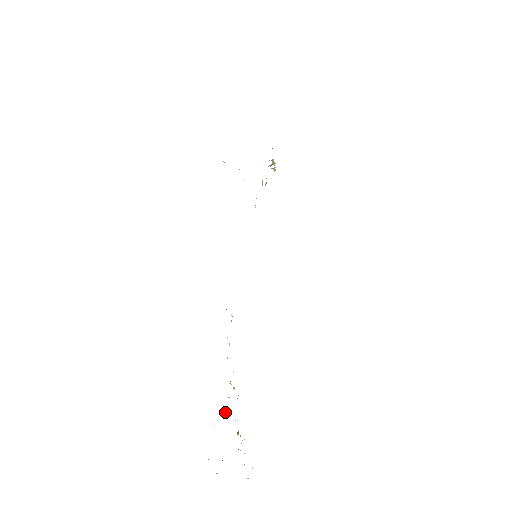
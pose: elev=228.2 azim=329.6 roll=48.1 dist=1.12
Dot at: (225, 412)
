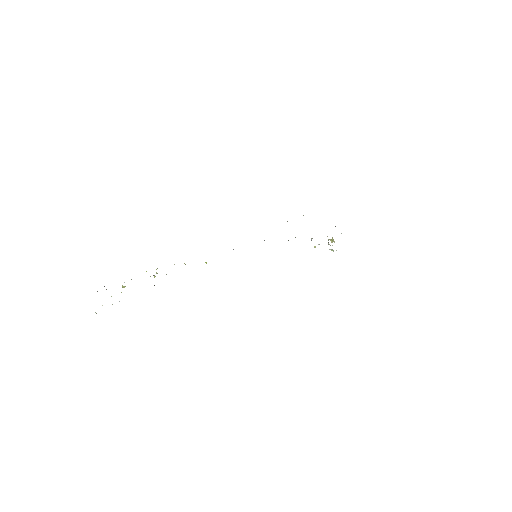
Dot at: occluded
